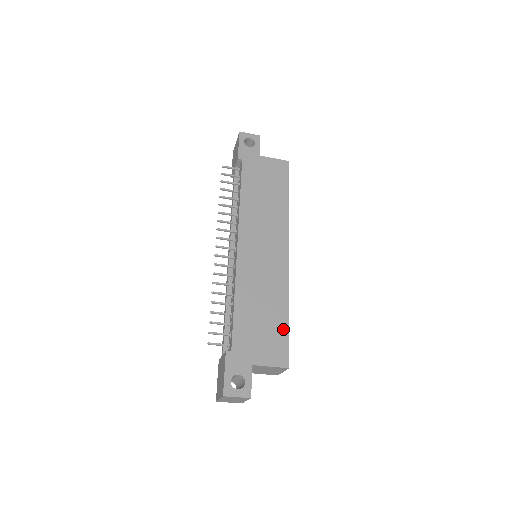
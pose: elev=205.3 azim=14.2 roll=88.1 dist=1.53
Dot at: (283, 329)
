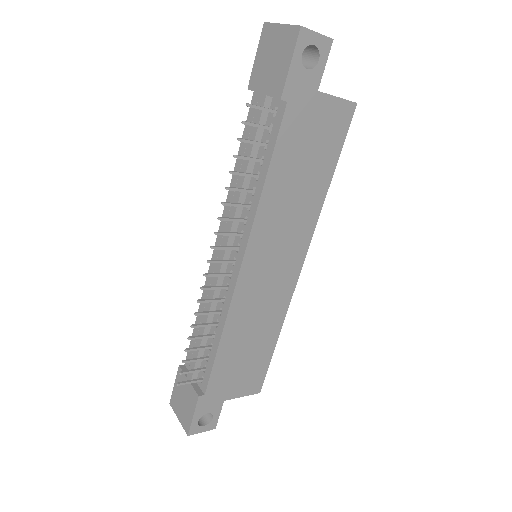
Dot at: (266, 358)
